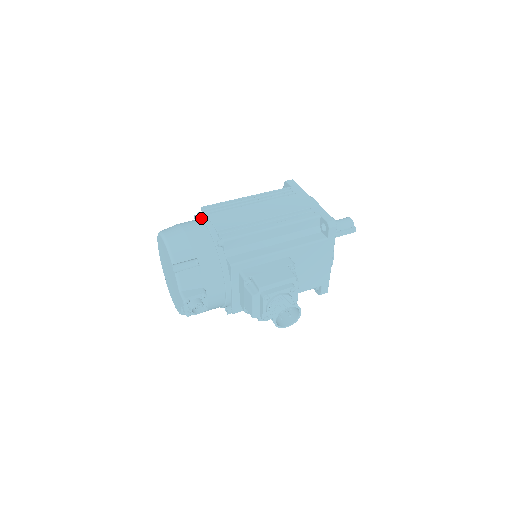
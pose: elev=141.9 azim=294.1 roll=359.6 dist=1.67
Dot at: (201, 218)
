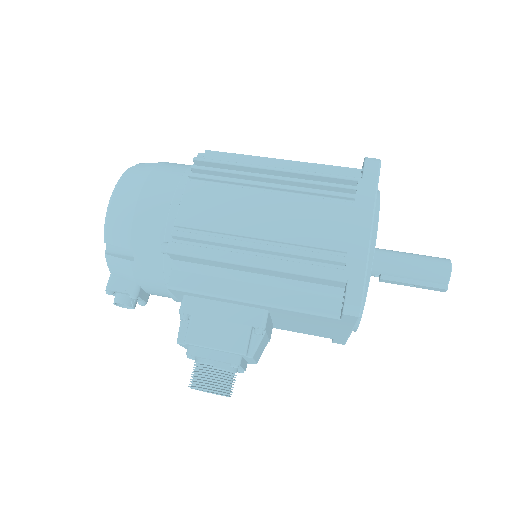
Dot at: (179, 180)
